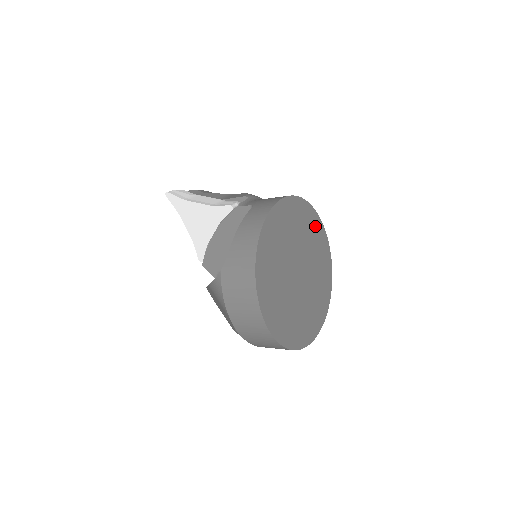
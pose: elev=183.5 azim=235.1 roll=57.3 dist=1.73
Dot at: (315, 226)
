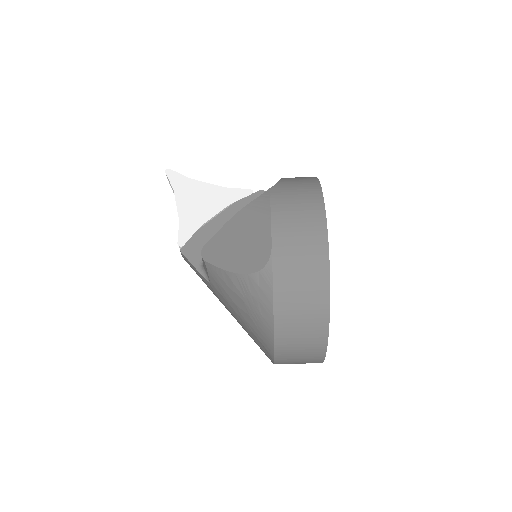
Dot at: occluded
